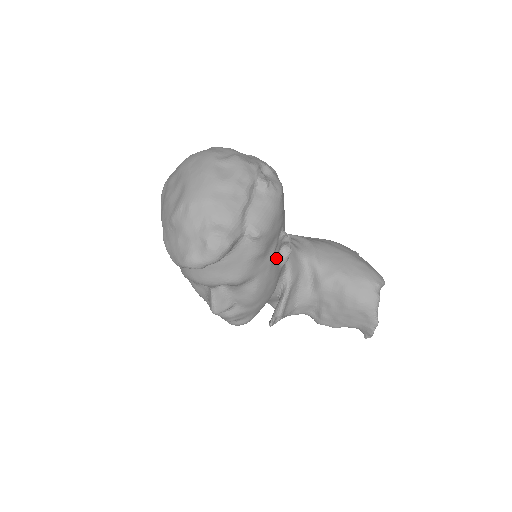
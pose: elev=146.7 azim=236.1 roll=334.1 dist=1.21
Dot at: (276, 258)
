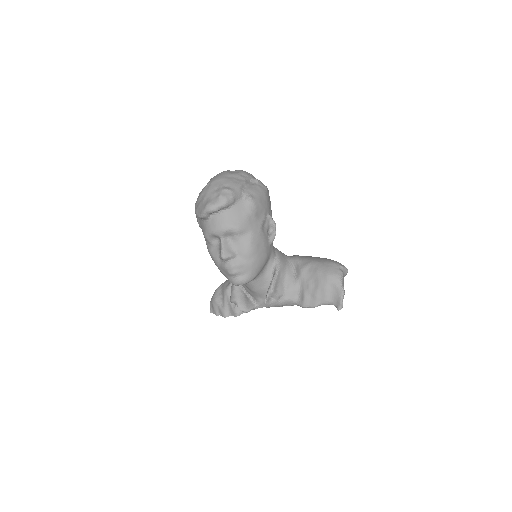
Dot at: (265, 231)
